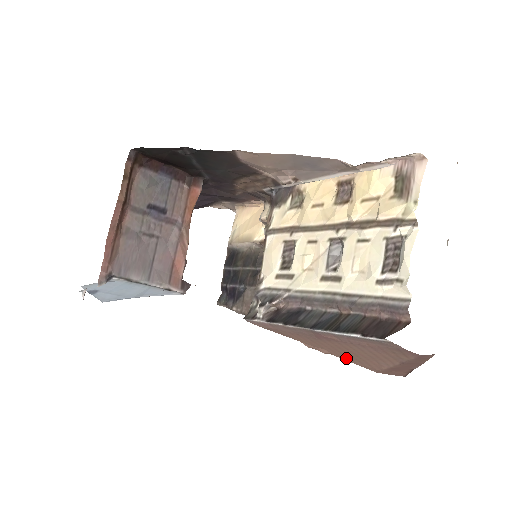
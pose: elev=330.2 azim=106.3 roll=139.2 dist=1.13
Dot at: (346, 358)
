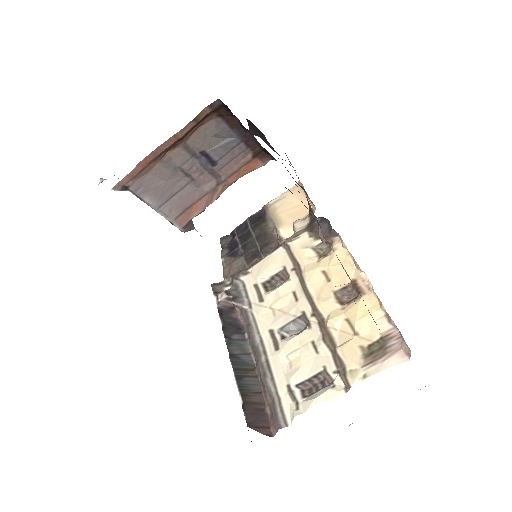
Dot at: occluded
